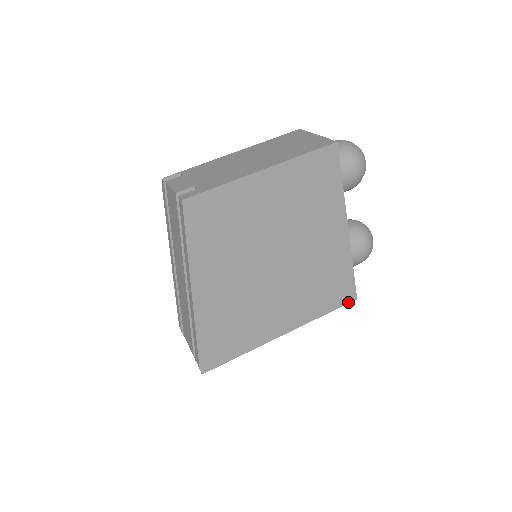
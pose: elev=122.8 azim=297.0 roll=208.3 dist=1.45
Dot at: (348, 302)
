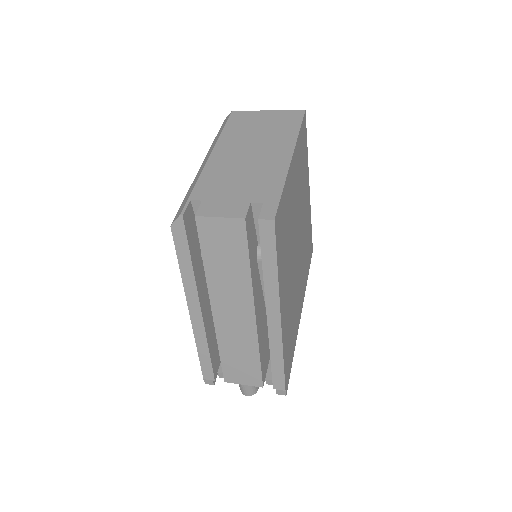
Dot at: (311, 257)
